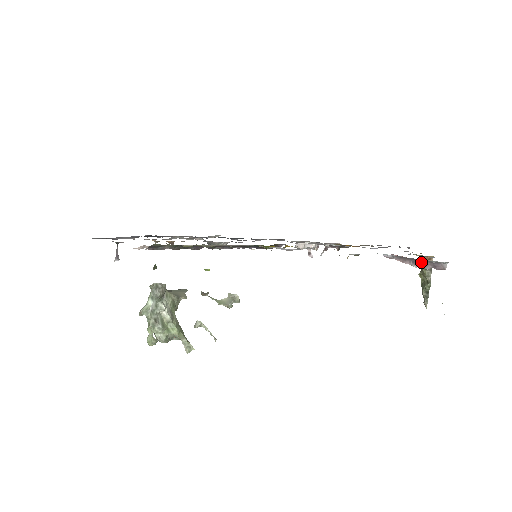
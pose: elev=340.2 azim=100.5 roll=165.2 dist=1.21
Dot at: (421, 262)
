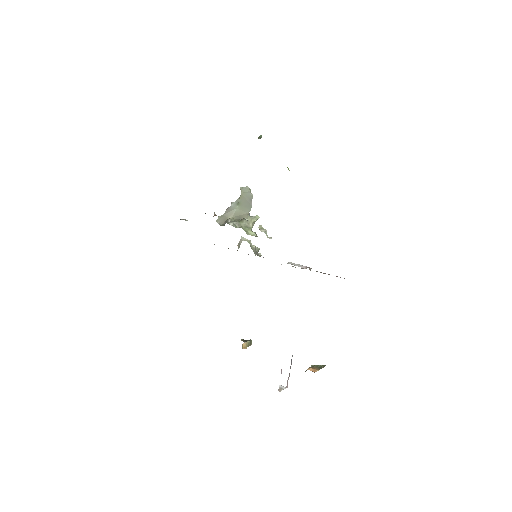
Dot at: occluded
